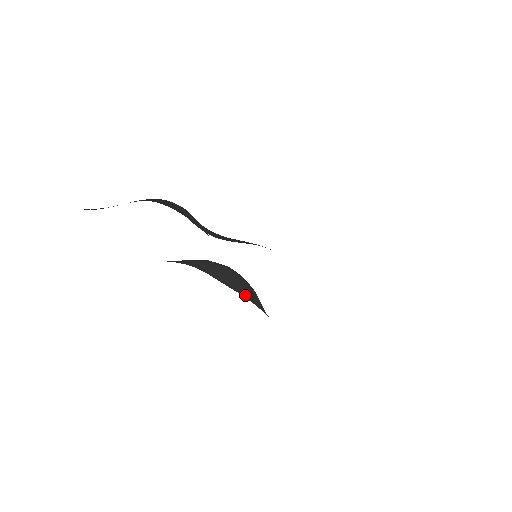
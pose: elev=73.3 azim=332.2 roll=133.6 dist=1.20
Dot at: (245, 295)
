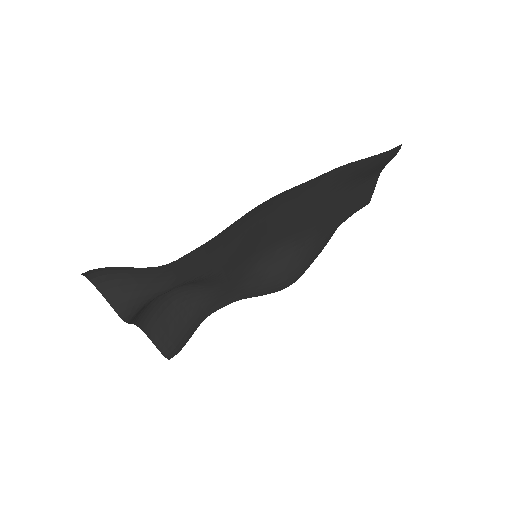
Dot at: (152, 277)
